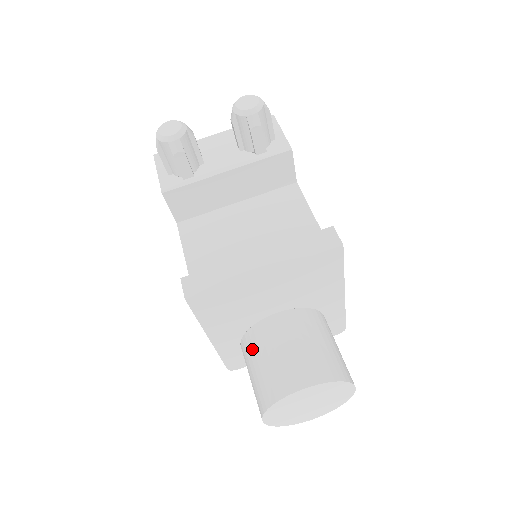
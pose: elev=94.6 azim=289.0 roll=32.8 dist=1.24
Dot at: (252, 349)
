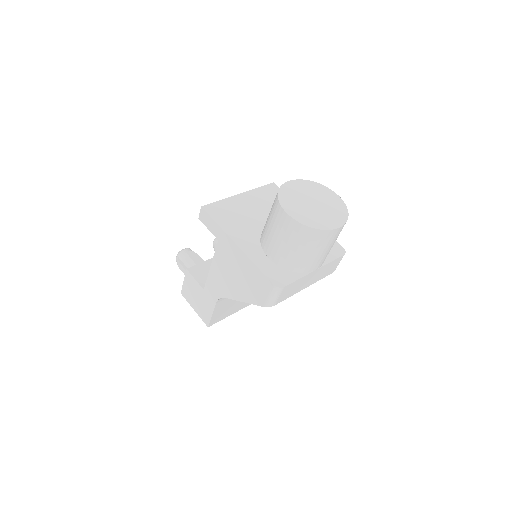
Dot at: (264, 229)
